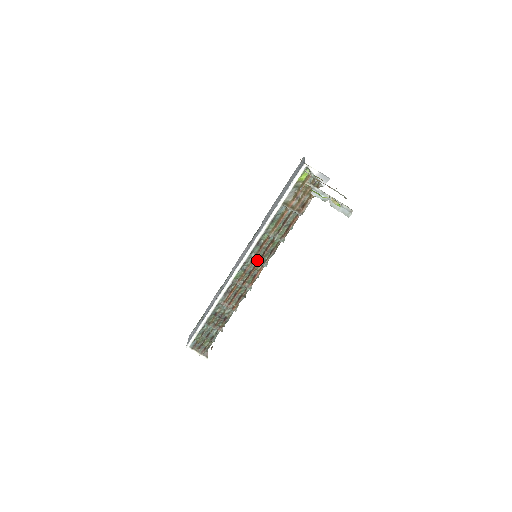
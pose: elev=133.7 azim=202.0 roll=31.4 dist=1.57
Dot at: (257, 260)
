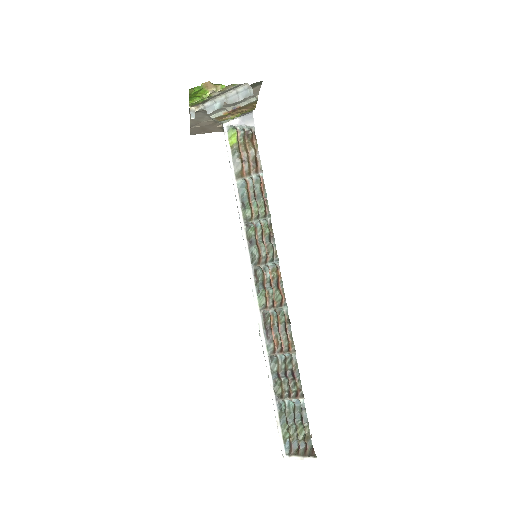
Dot at: (264, 262)
